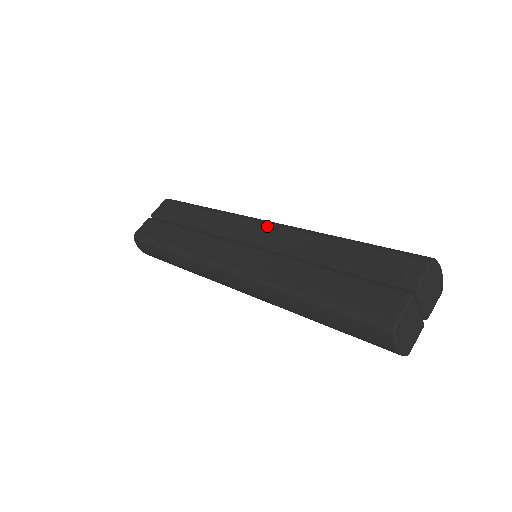
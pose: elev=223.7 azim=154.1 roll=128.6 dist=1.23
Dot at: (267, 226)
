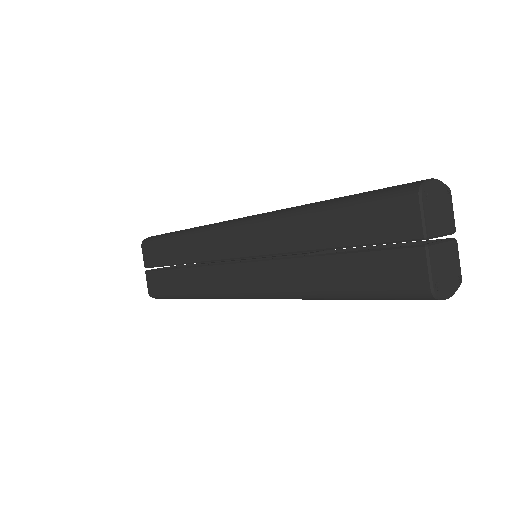
Dot at: (241, 231)
